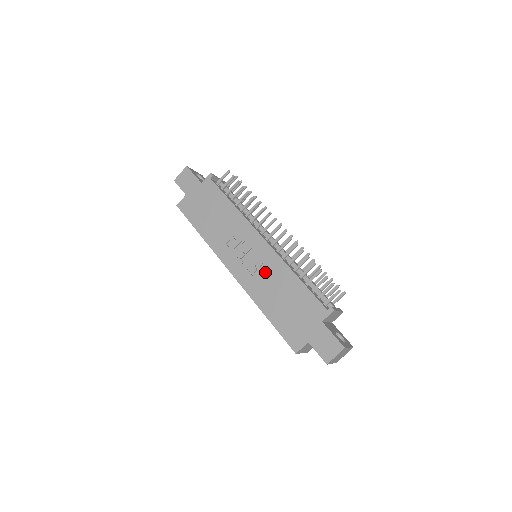
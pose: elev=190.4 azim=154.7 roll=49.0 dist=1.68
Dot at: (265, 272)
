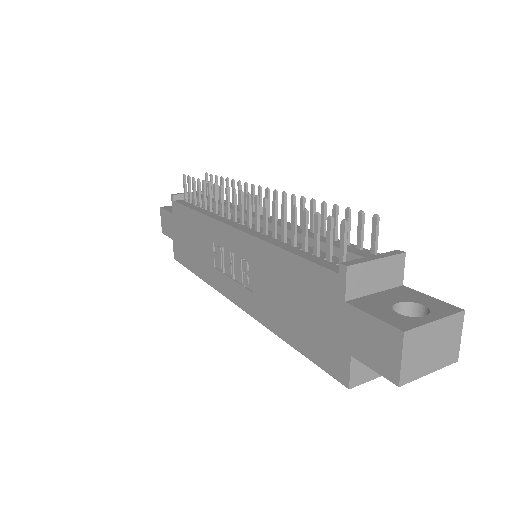
Dot at: (254, 273)
